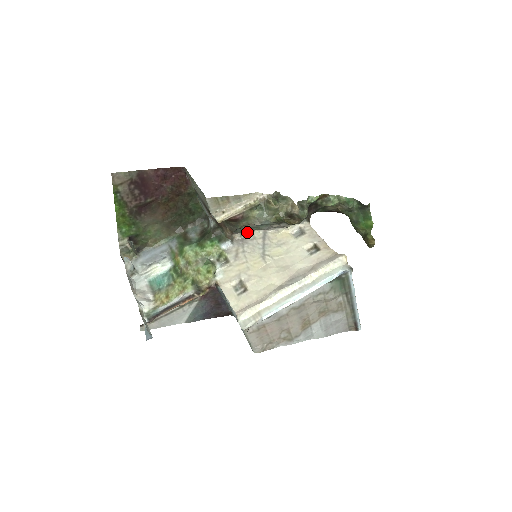
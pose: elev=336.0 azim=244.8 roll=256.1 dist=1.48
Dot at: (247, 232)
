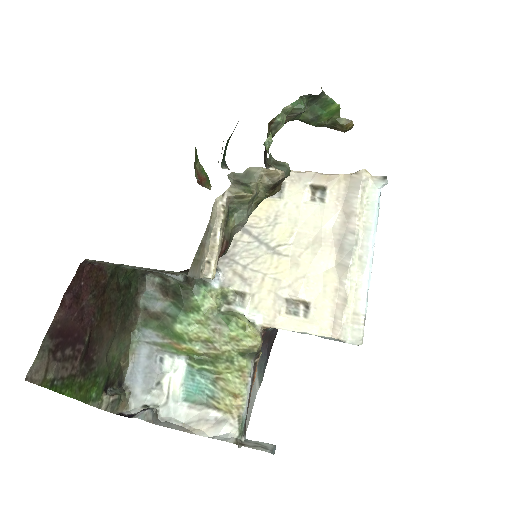
Dot at: occluded
